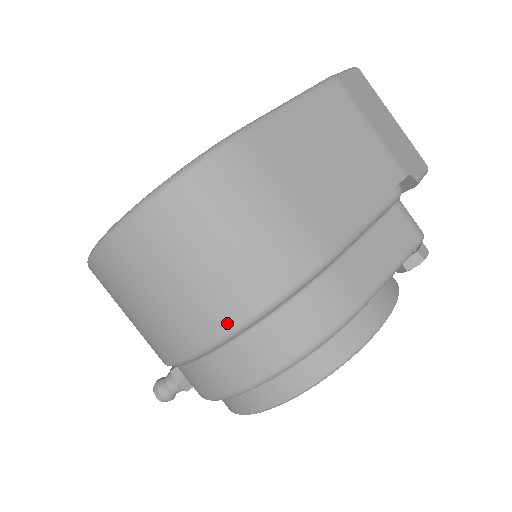
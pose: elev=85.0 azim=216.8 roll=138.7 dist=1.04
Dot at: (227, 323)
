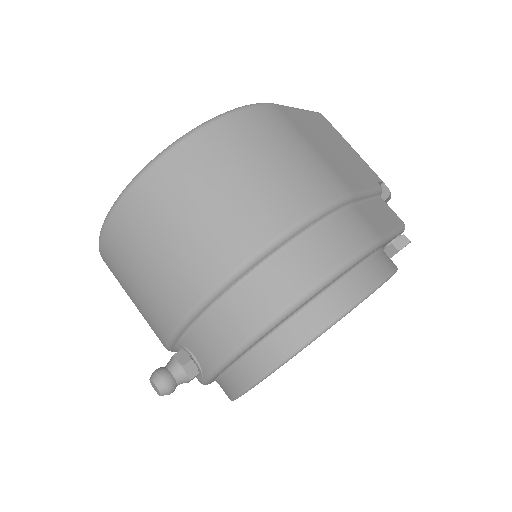
Dot at: (269, 232)
